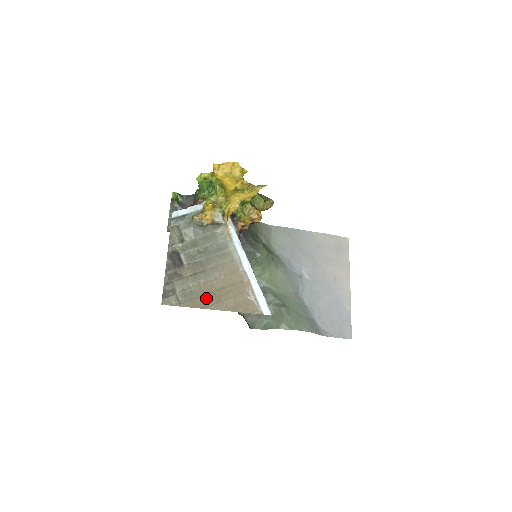
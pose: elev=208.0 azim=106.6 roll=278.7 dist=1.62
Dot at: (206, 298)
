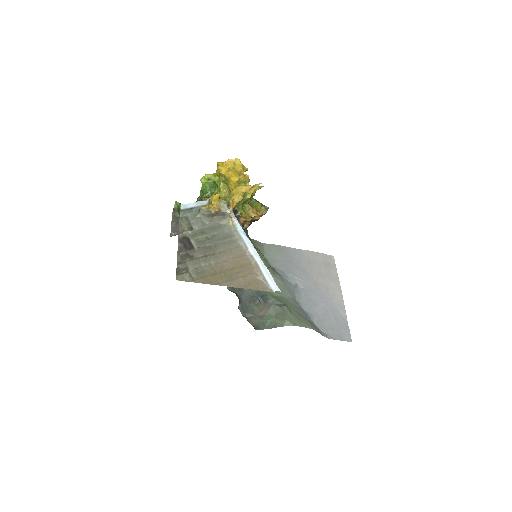
Dot at: (218, 276)
